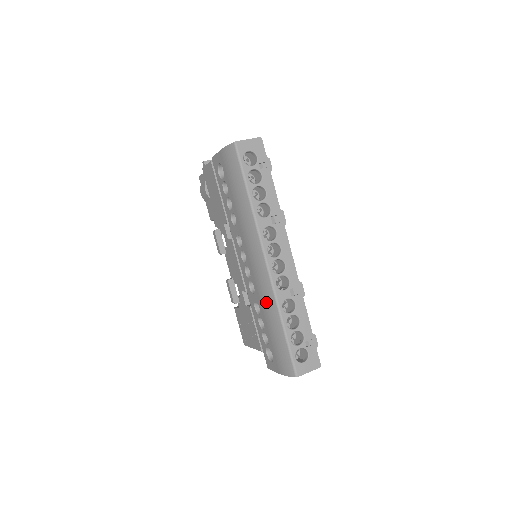
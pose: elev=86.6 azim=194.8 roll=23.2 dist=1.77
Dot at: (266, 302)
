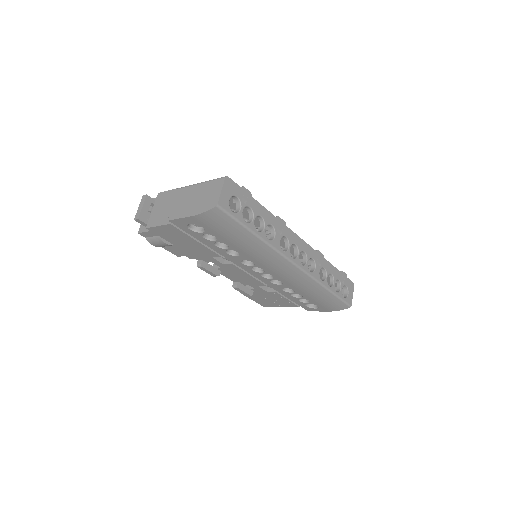
Dot at: (304, 286)
